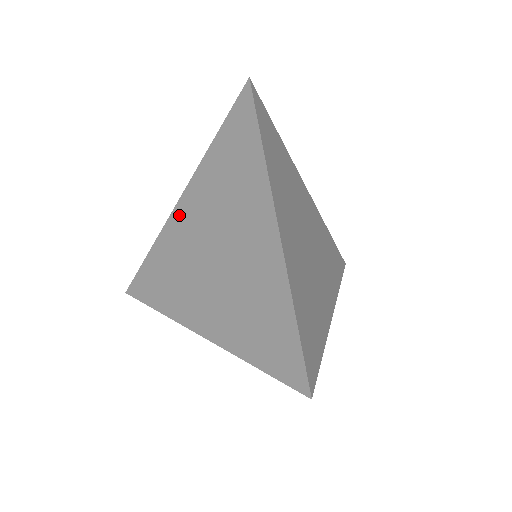
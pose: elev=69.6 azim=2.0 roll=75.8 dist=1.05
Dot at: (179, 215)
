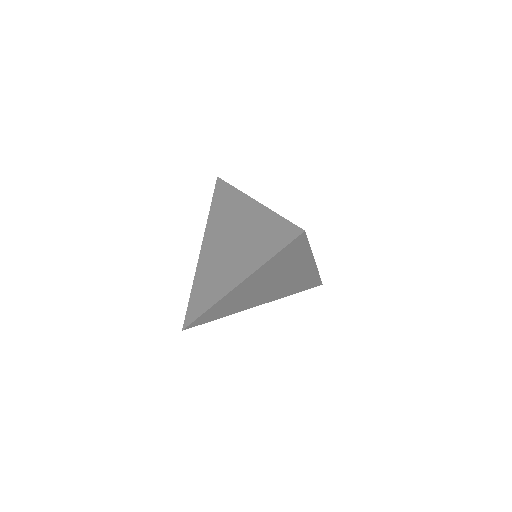
Dot at: (203, 255)
